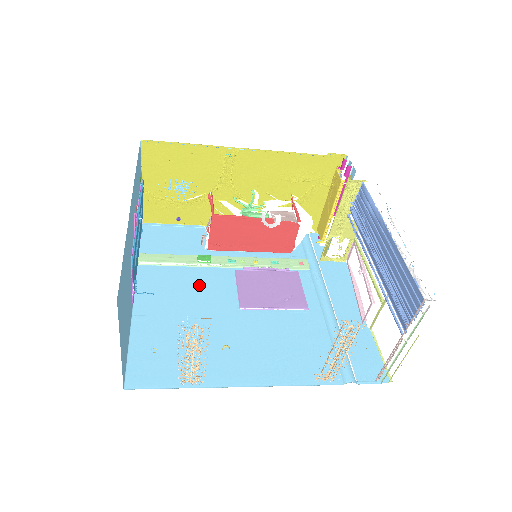
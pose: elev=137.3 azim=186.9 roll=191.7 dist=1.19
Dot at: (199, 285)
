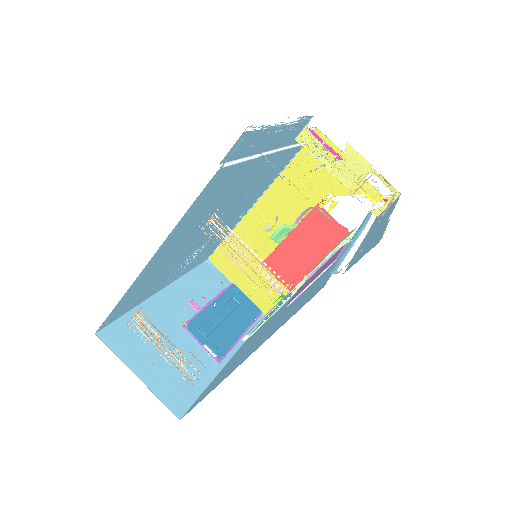
Dot at: (270, 320)
